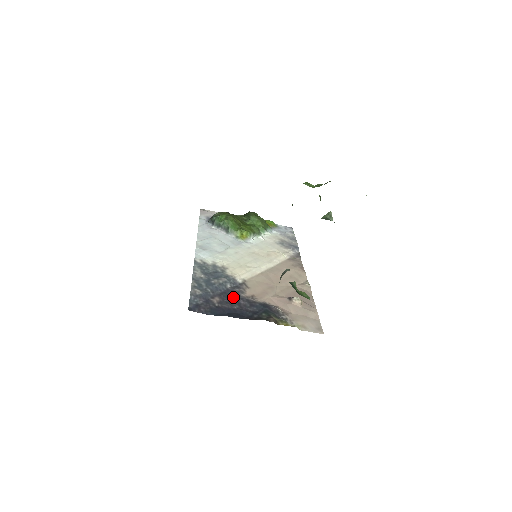
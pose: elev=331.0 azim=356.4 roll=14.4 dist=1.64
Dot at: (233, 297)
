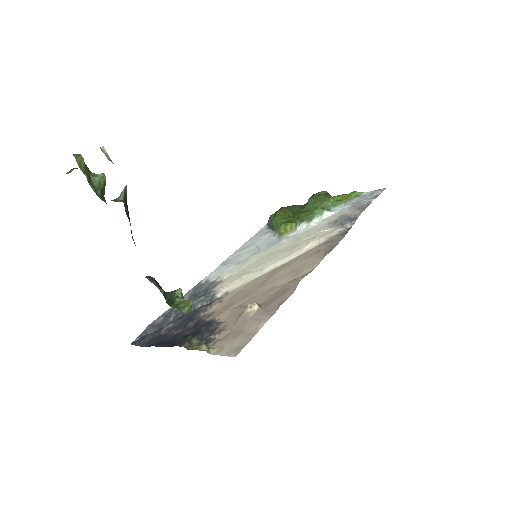
Dot at: (189, 319)
